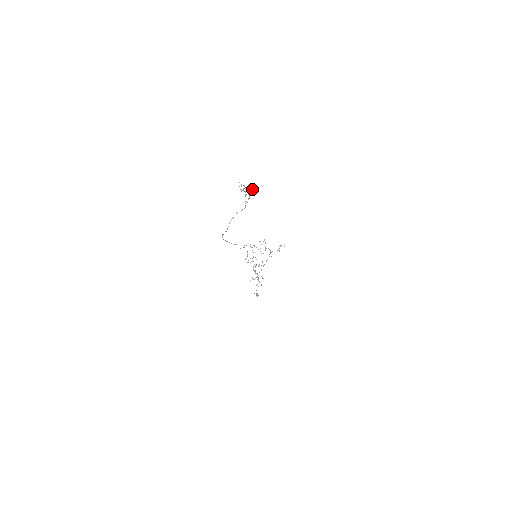
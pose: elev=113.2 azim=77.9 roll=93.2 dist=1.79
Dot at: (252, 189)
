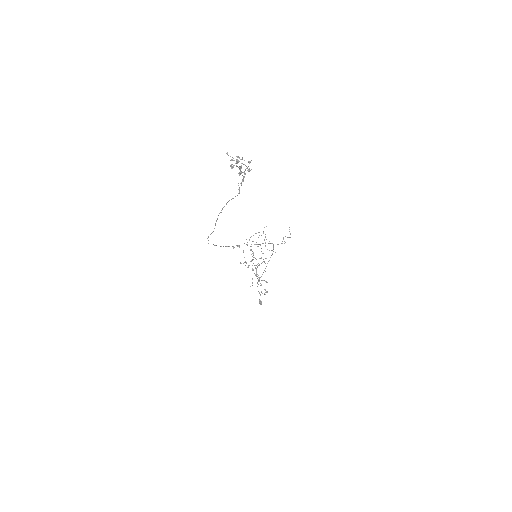
Dot at: (248, 162)
